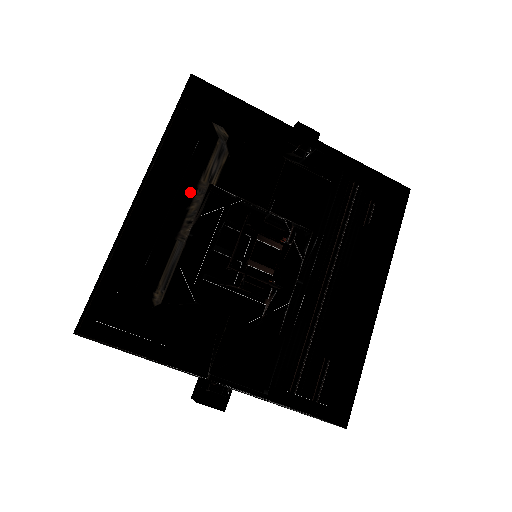
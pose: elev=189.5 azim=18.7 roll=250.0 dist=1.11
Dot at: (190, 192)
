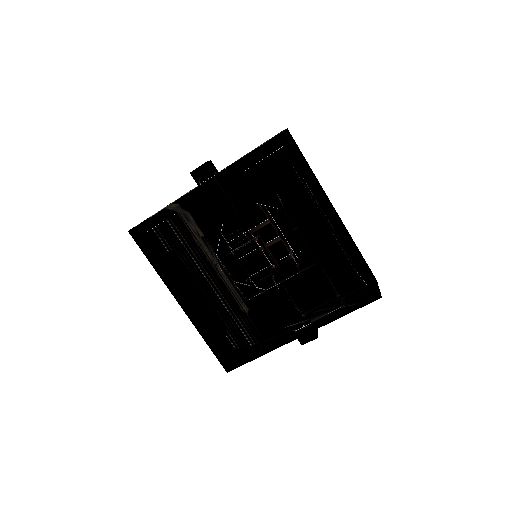
Dot at: (199, 252)
